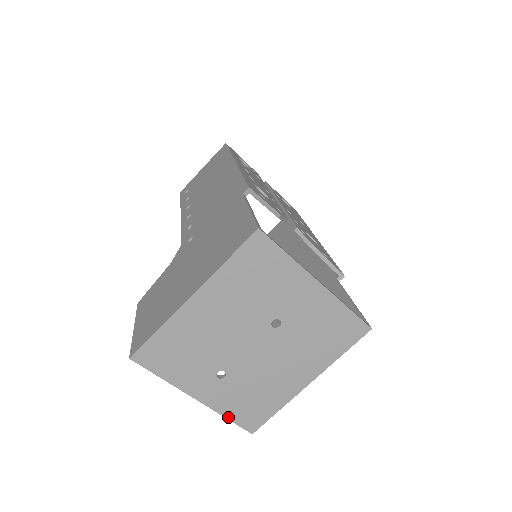
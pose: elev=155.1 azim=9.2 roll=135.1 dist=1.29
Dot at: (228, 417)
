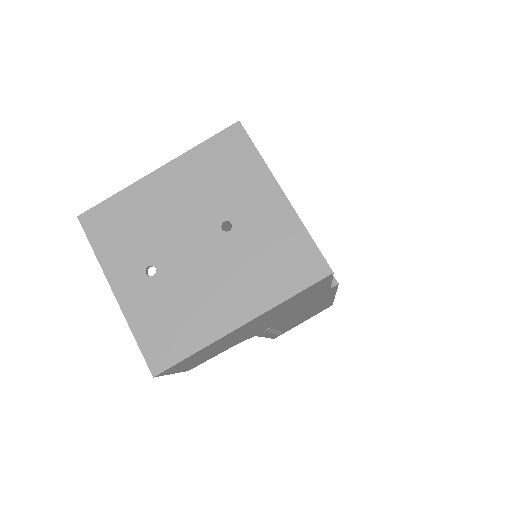
Dot at: (136, 336)
